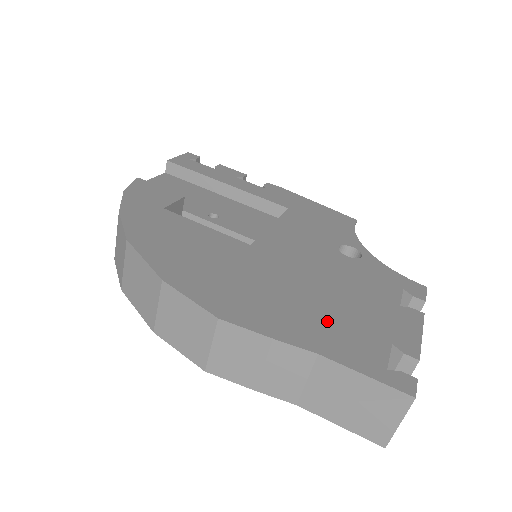
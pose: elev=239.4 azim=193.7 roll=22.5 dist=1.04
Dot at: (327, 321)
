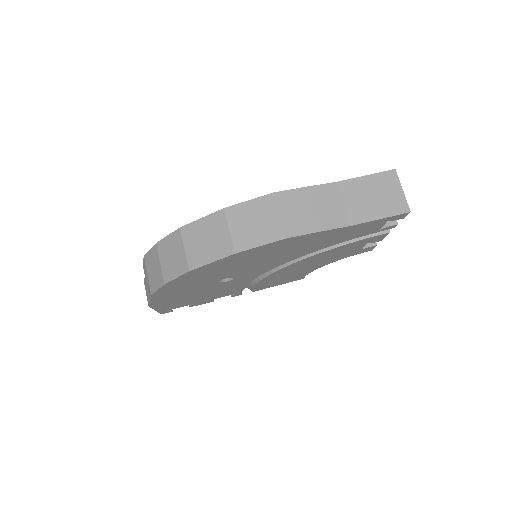
Dot at: occluded
